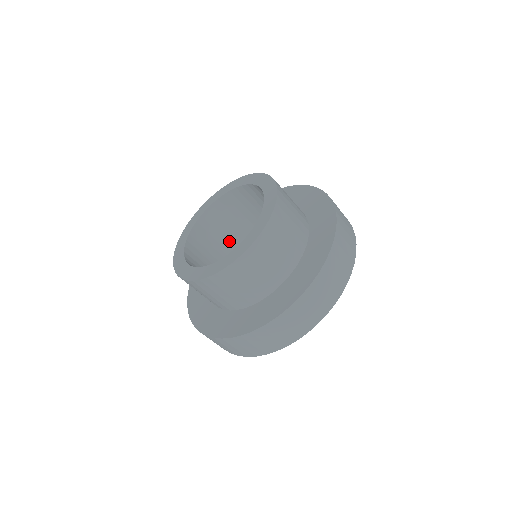
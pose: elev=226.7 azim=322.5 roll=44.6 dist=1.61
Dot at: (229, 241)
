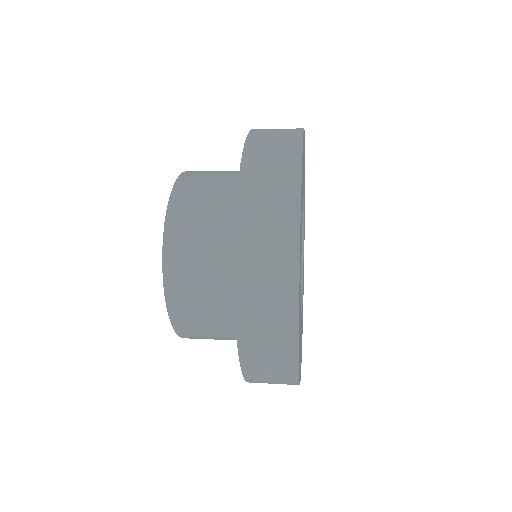
Dot at: occluded
